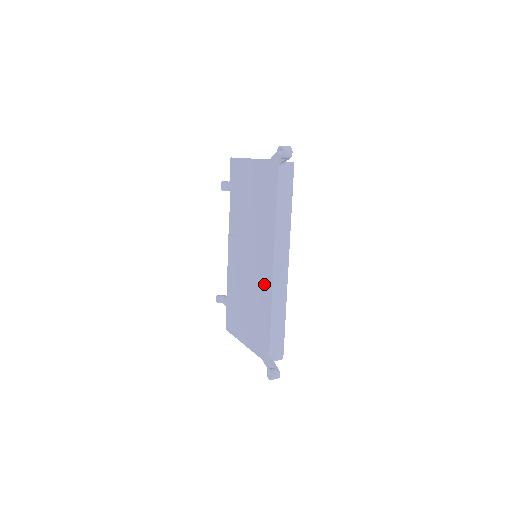
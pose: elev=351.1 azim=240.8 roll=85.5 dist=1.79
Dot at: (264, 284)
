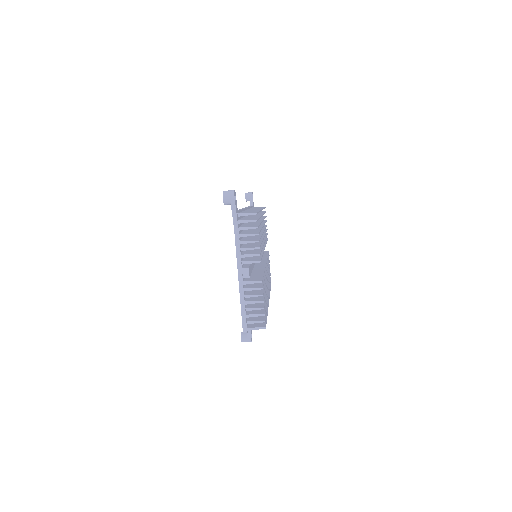
Dot at: occluded
